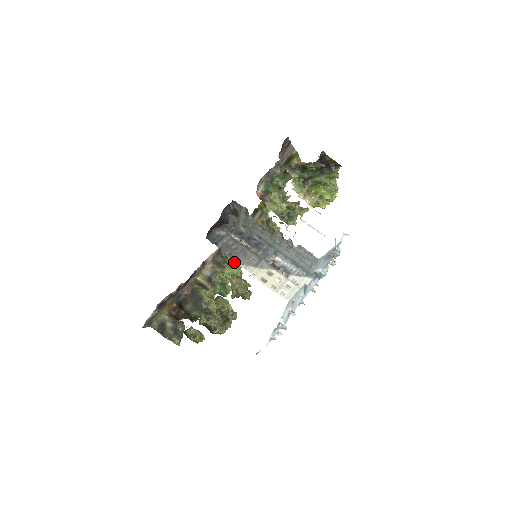
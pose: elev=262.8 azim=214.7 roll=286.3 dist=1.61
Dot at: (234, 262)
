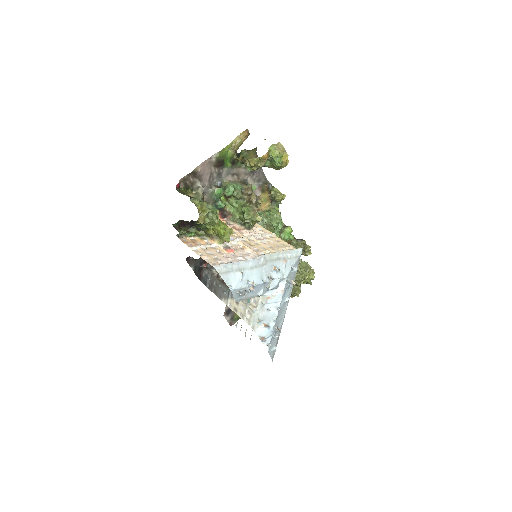
Dot at: occluded
